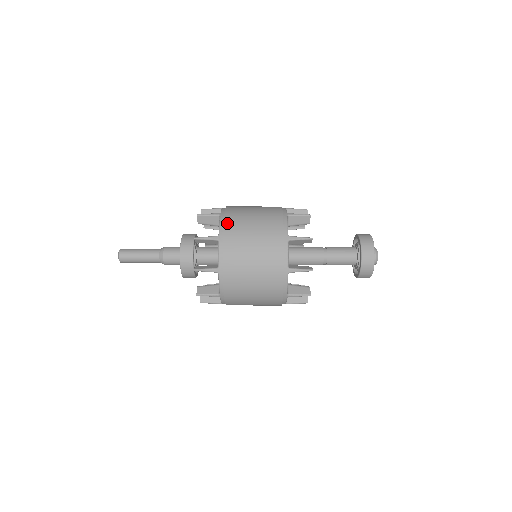
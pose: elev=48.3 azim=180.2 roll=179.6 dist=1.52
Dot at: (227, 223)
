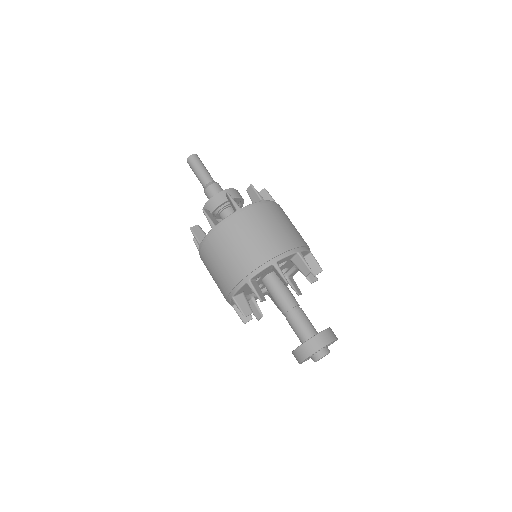
Dot at: (256, 208)
